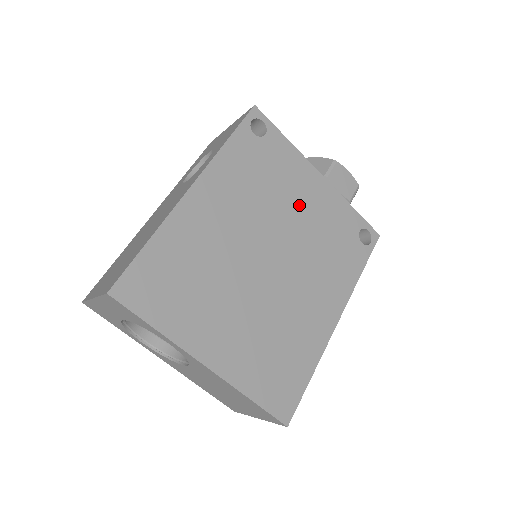
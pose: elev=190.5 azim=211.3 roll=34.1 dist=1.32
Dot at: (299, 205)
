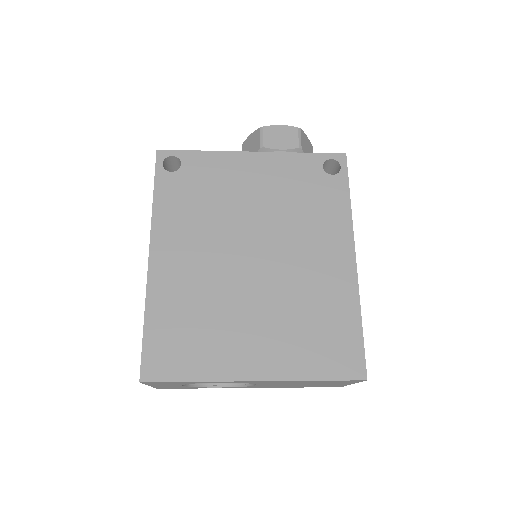
Dot at: (249, 193)
